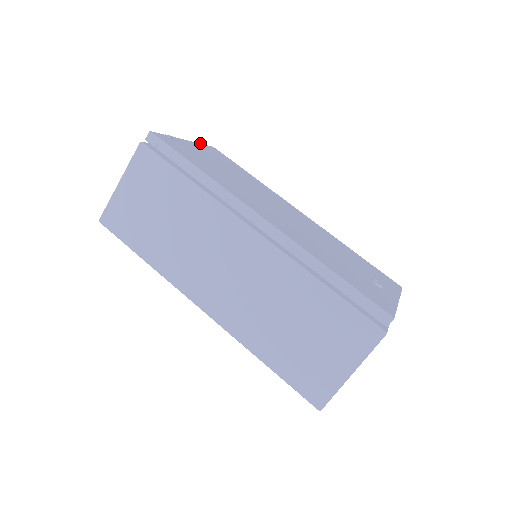
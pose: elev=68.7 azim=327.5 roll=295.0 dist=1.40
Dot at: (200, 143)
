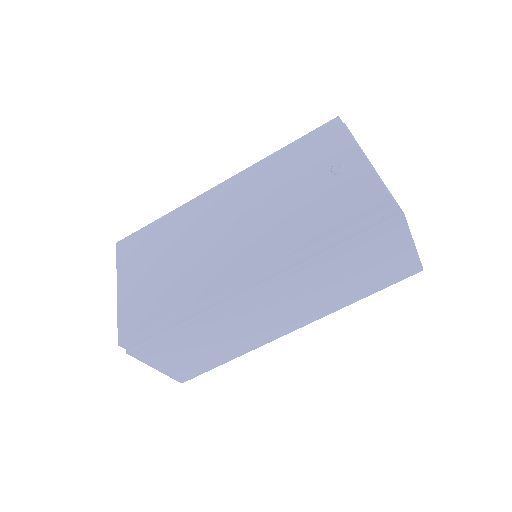
Dot at: (117, 266)
